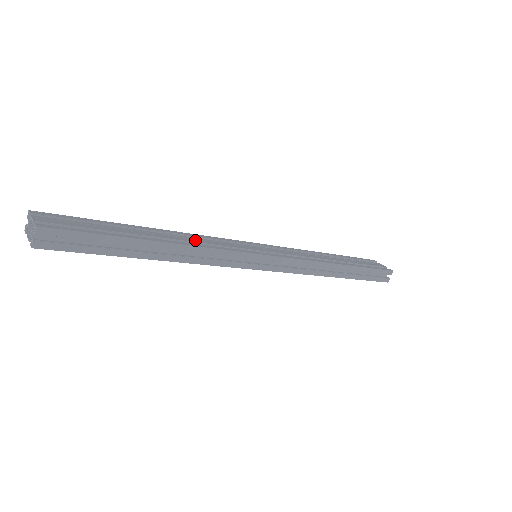
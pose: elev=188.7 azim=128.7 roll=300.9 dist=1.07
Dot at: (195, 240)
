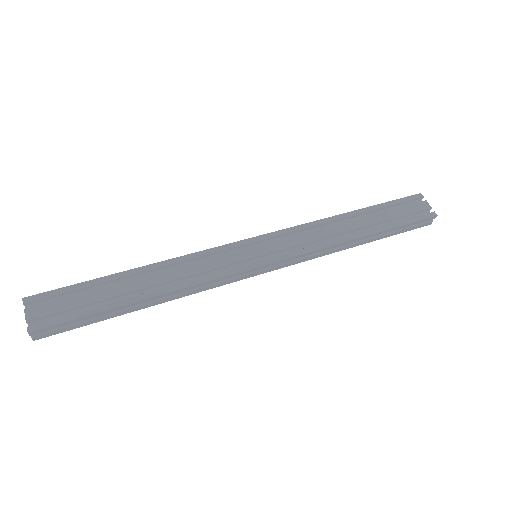
Dot at: (183, 272)
